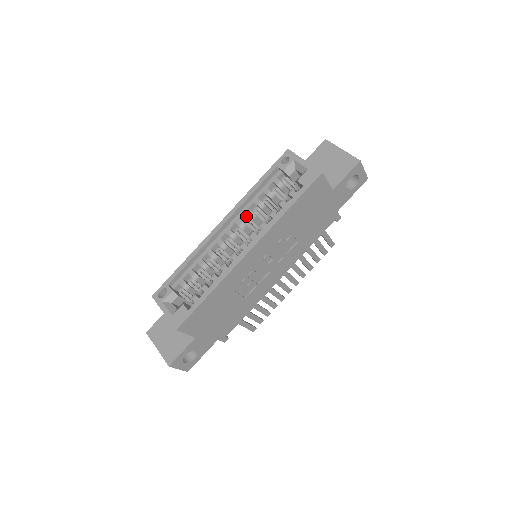
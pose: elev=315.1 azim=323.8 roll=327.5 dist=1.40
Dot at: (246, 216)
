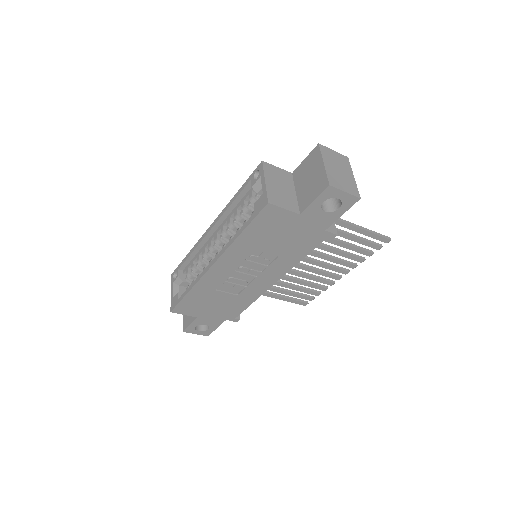
Dot at: occluded
